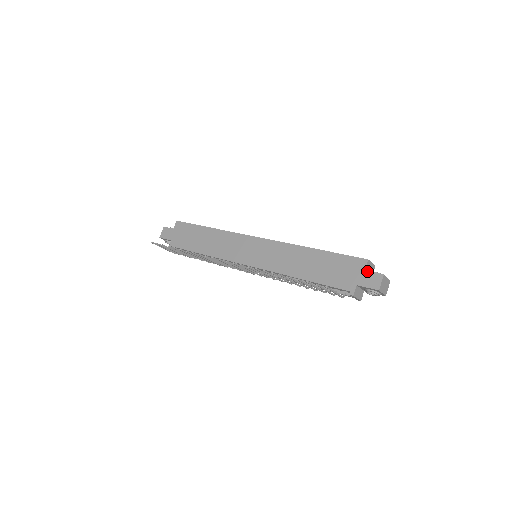
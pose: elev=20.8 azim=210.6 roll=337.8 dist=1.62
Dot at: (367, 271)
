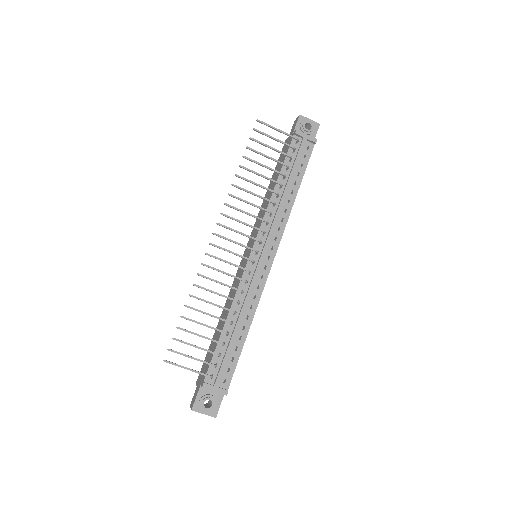
Dot at: occluded
